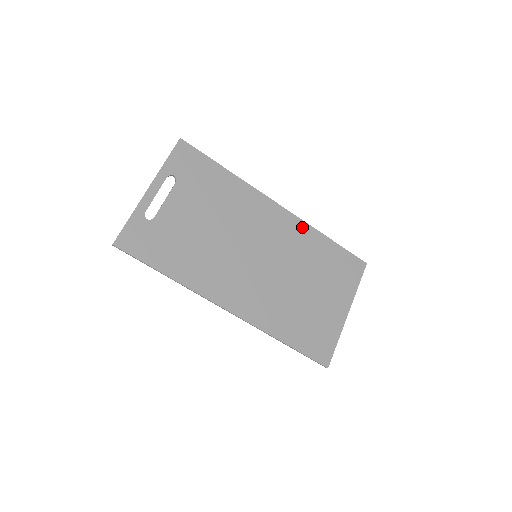
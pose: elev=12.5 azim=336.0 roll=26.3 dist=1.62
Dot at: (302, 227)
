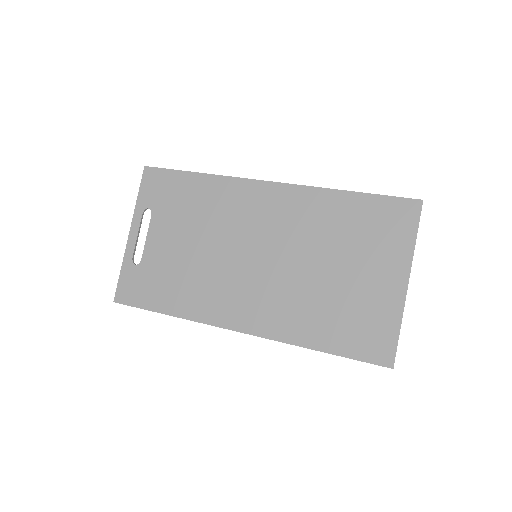
Dot at: (306, 195)
